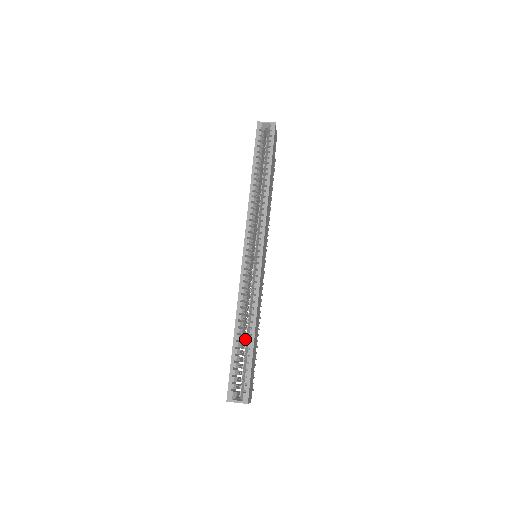
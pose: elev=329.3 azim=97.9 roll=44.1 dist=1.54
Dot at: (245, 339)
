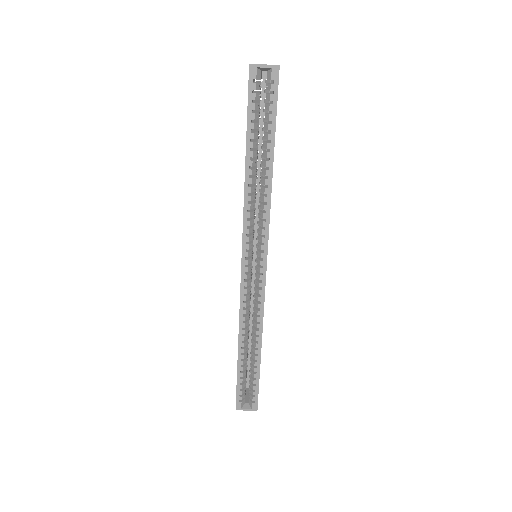
Dot at: (248, 339)
